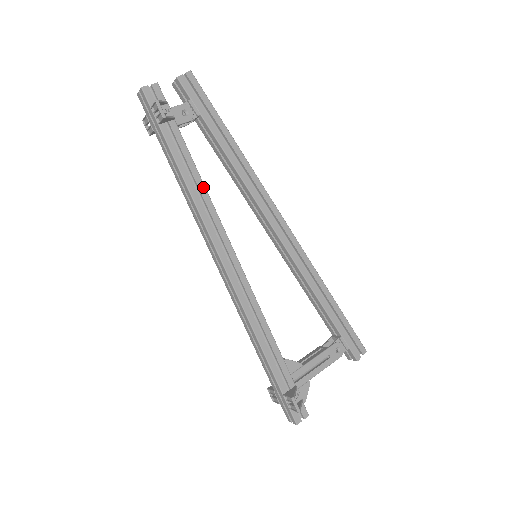
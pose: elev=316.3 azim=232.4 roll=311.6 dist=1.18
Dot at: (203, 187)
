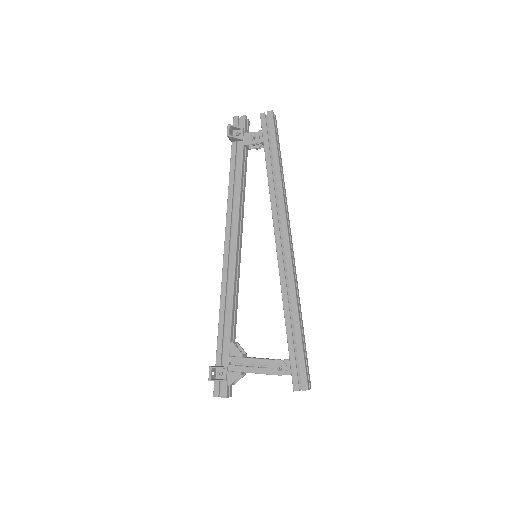
Dot at: (239, 190)
